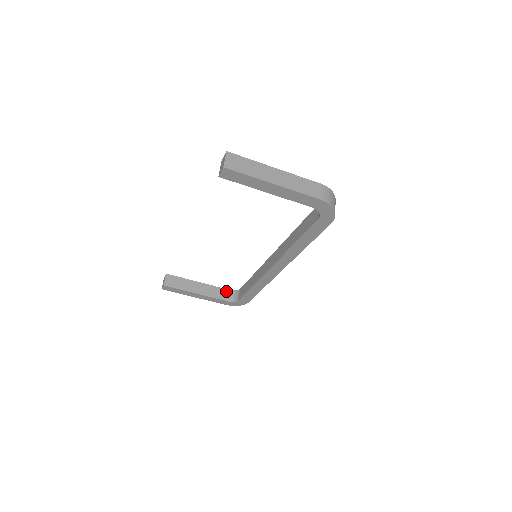
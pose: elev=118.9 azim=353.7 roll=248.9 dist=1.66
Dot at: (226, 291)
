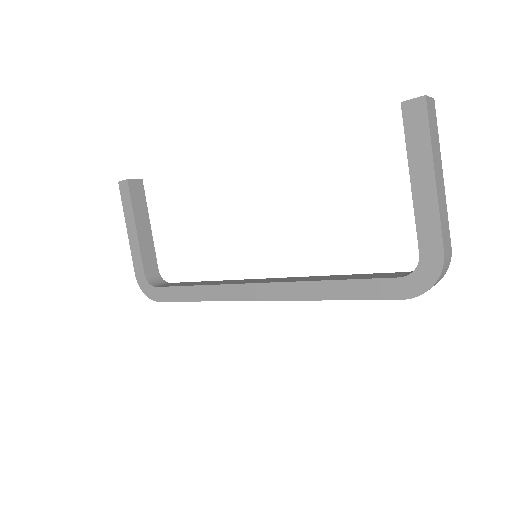
Dot at: (156, 267)
